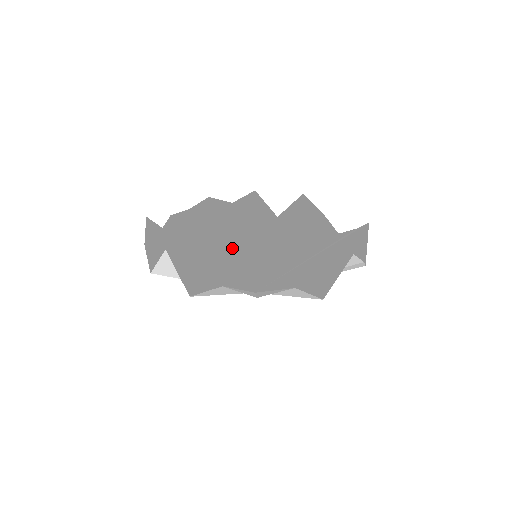
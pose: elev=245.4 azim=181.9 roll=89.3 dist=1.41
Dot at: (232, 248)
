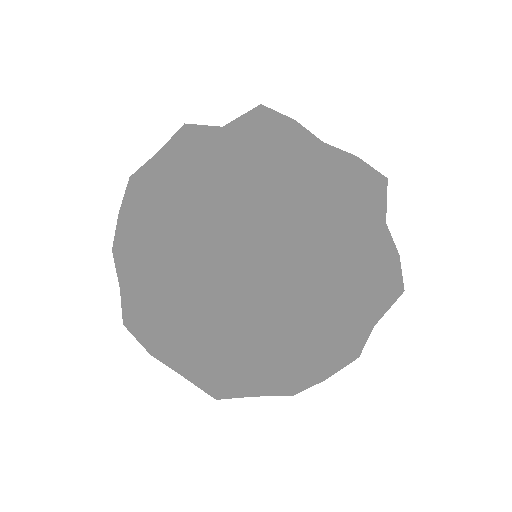
Dot at: (204, 229)
